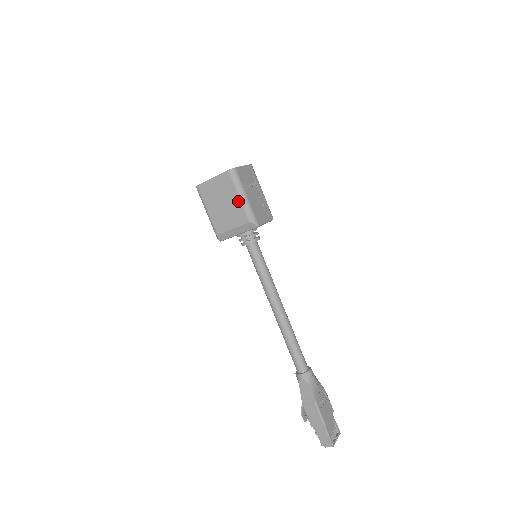
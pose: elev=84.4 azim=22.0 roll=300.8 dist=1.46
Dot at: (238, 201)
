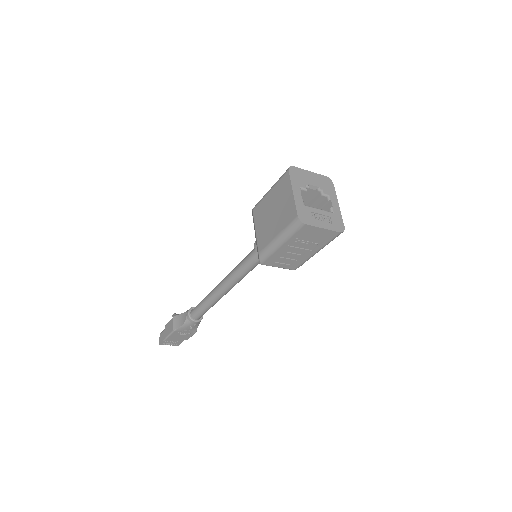
Dot at: (273, 235)
